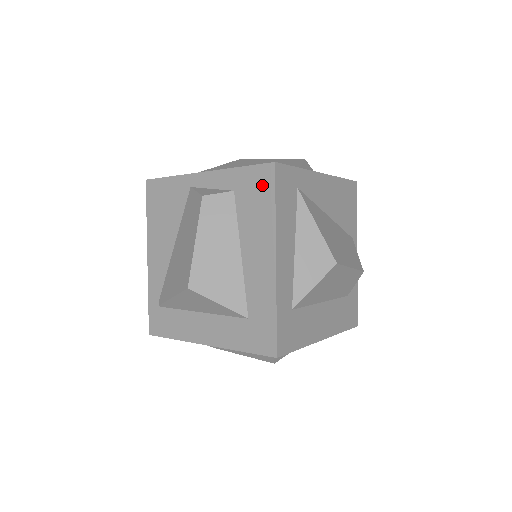
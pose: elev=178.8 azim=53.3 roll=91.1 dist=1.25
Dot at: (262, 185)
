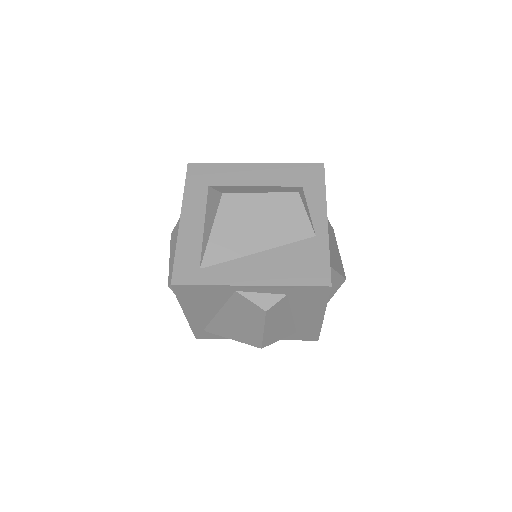
Dot at: (317, 294)
